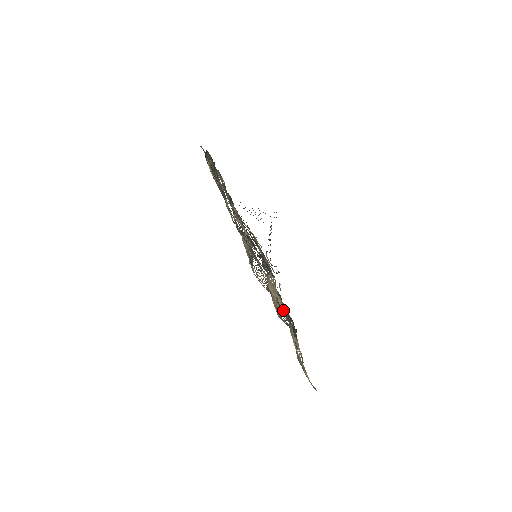
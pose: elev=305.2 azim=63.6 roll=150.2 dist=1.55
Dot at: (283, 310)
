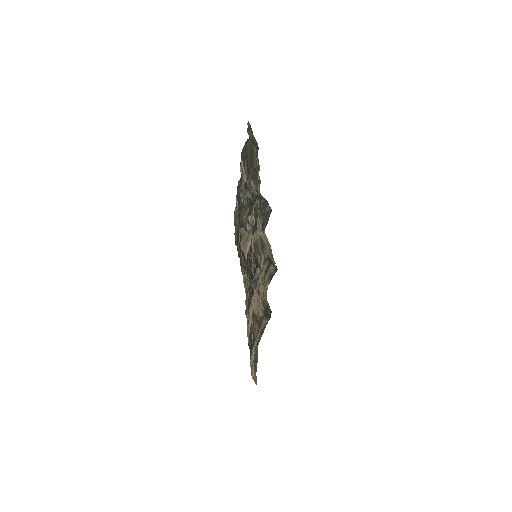
Dot at: (250, 331)
